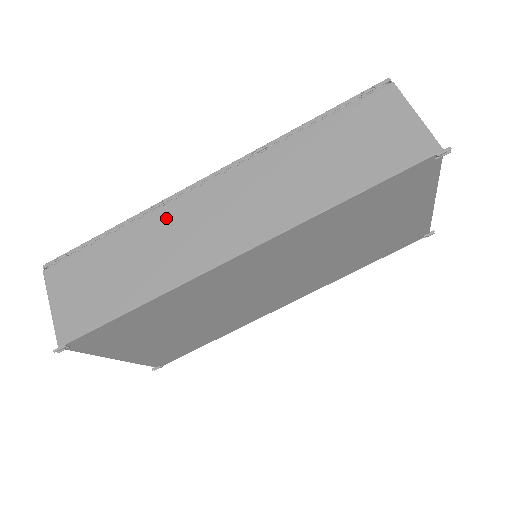
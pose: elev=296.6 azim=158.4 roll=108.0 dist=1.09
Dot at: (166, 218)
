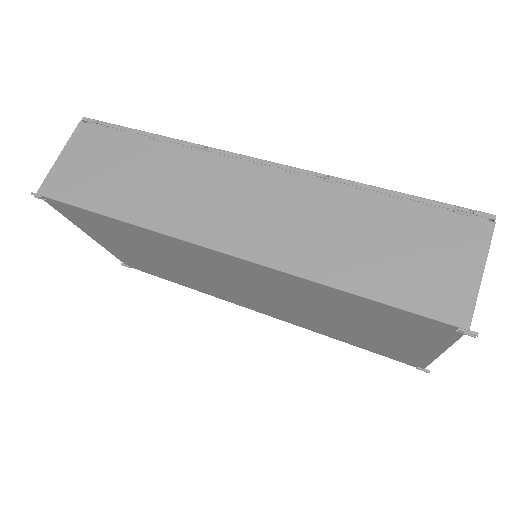
Dot at: (197, 165)
